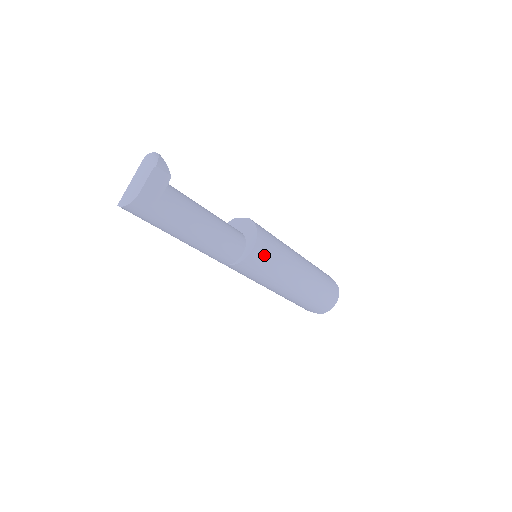
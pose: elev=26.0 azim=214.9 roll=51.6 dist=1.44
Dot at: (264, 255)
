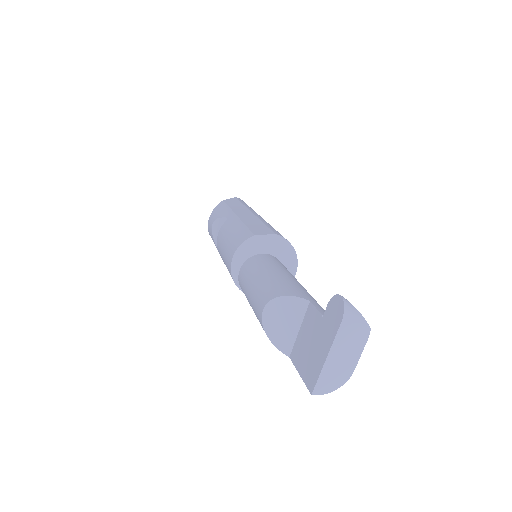
Dot at: occluded
